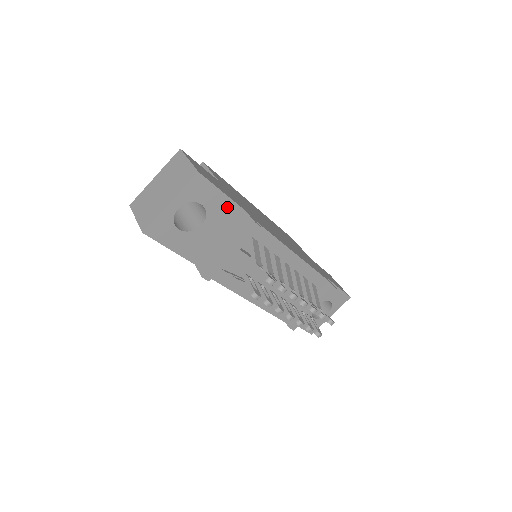
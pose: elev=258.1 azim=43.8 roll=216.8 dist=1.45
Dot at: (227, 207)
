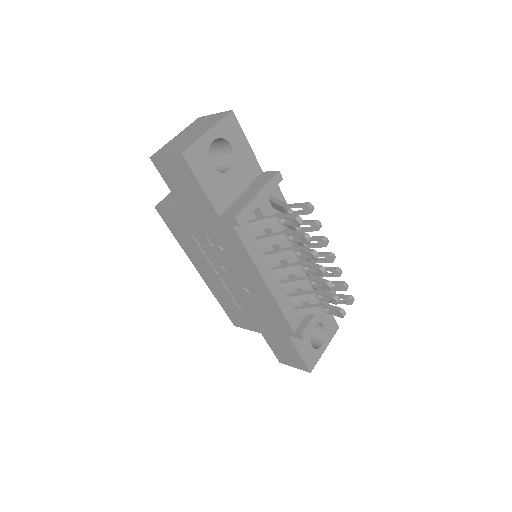
Dot at: (250, 160)
